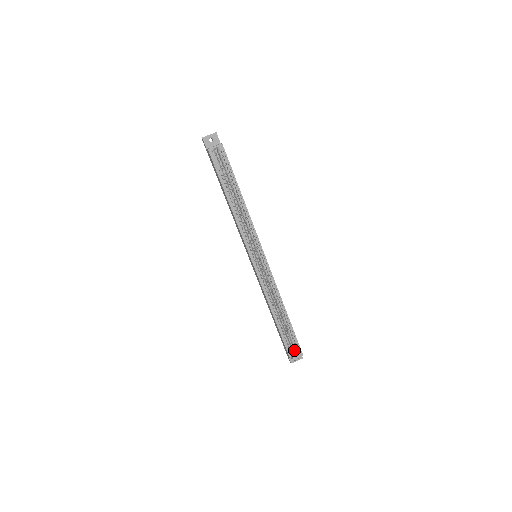
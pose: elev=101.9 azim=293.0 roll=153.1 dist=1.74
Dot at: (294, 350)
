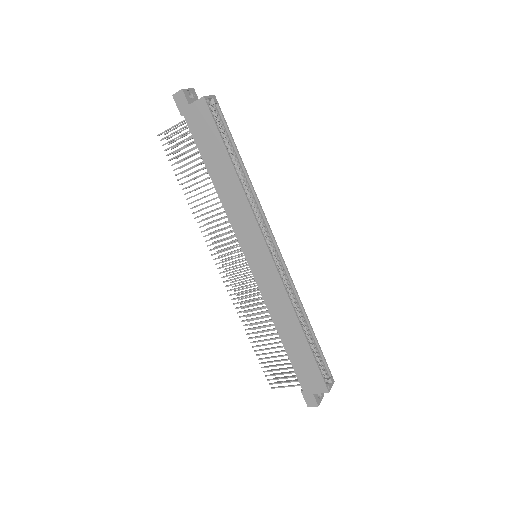
Dot at: occluded
